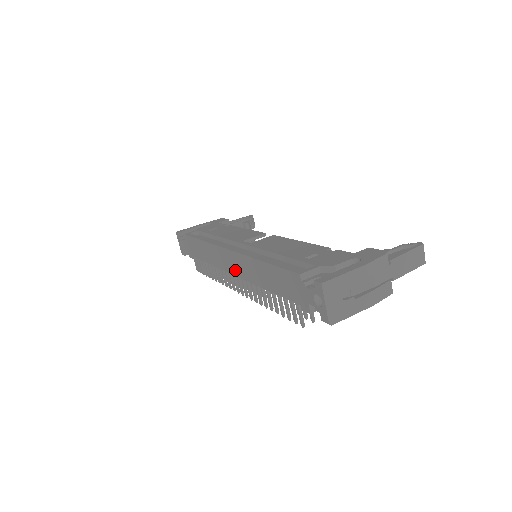
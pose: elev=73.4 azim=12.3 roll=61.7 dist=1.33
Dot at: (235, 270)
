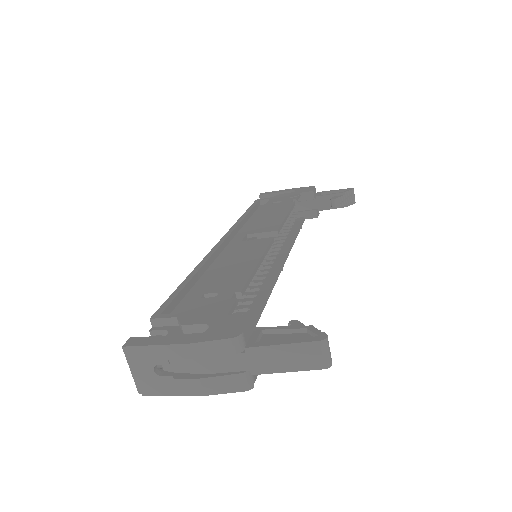
Dot at: occluded
